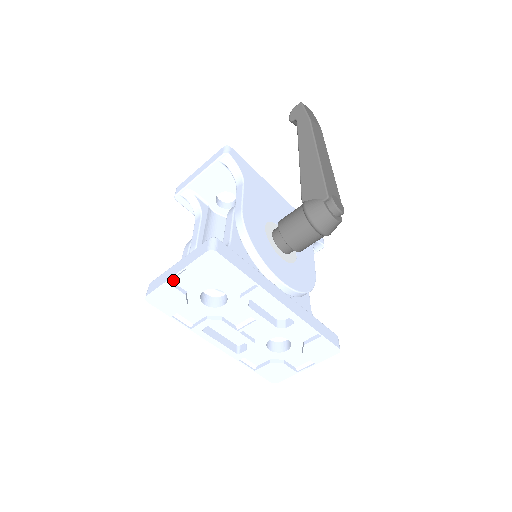
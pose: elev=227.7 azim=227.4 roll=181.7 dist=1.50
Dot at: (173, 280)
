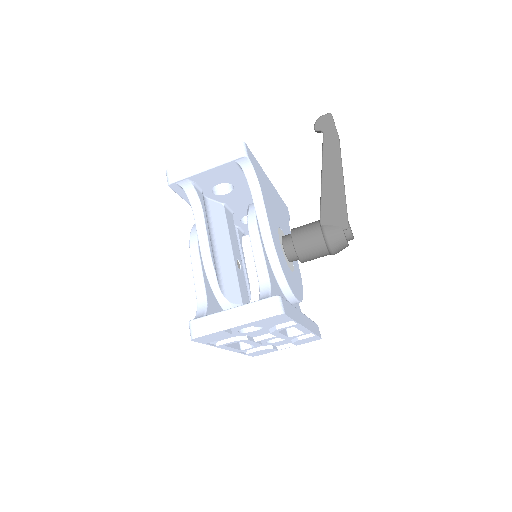
Dot at: (226, 326)
